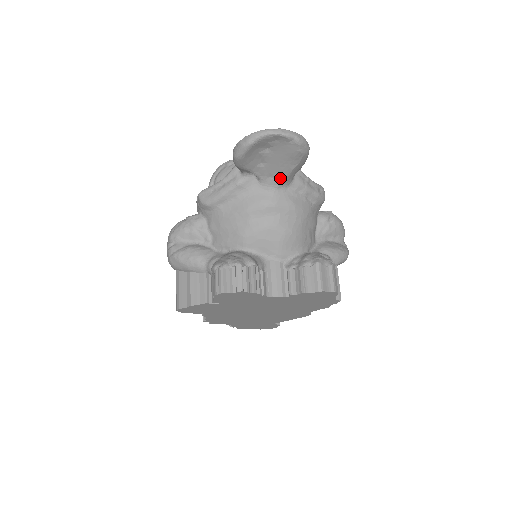
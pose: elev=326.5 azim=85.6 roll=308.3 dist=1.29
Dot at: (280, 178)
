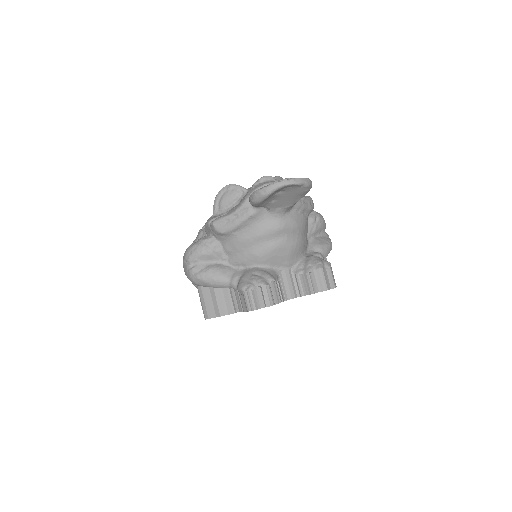
Dot at: (287, 207)
